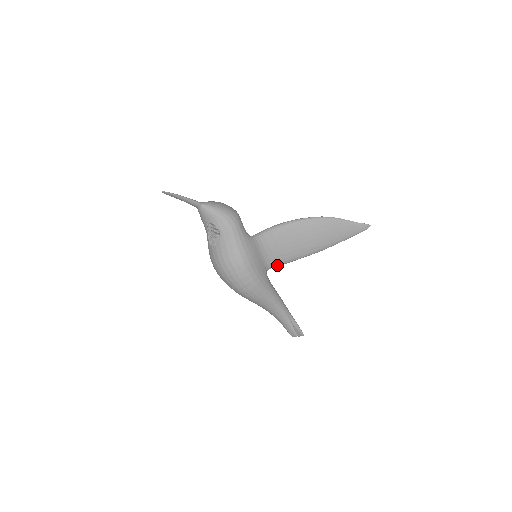
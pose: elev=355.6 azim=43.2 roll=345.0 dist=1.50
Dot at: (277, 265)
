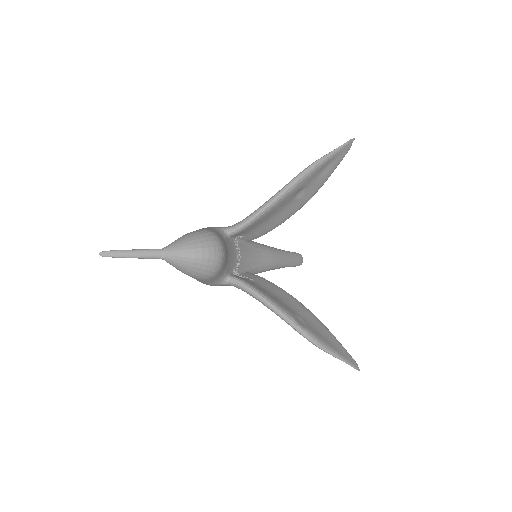
Dot at: occluded
